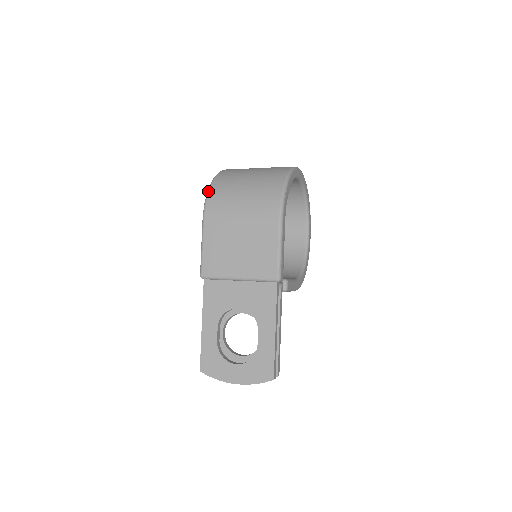
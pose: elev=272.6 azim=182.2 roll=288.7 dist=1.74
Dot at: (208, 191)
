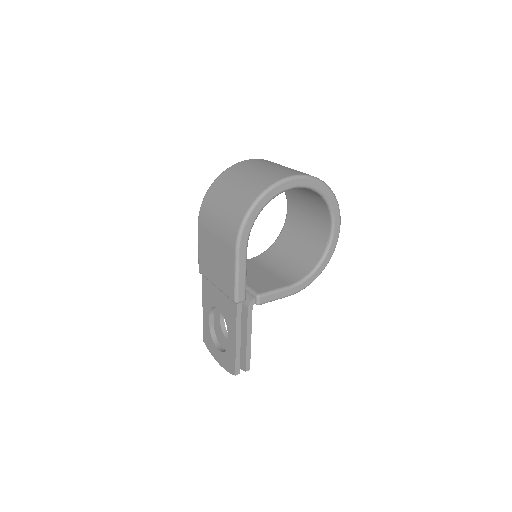
Dot at: (204, 196)
